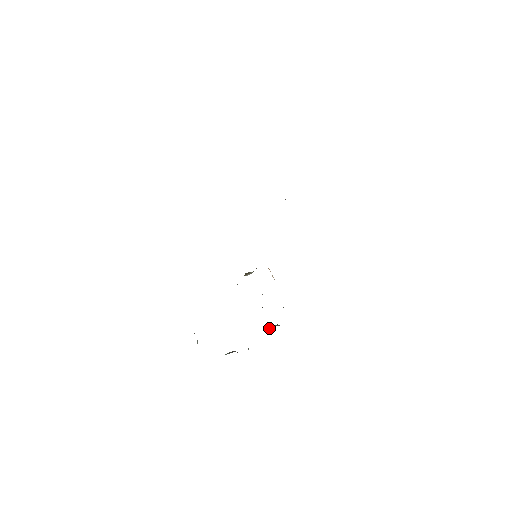
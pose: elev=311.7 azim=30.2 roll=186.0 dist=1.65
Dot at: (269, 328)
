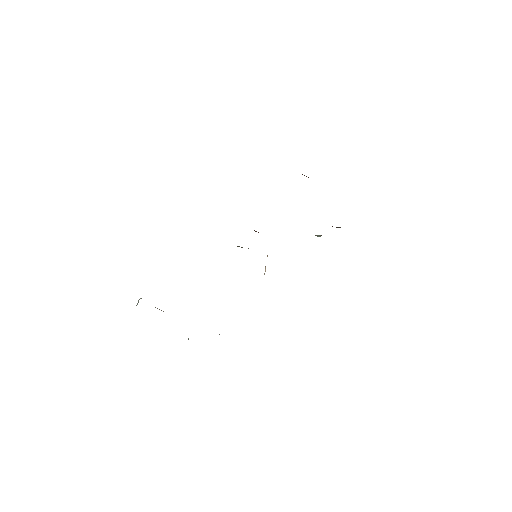
Dot at: occluded
